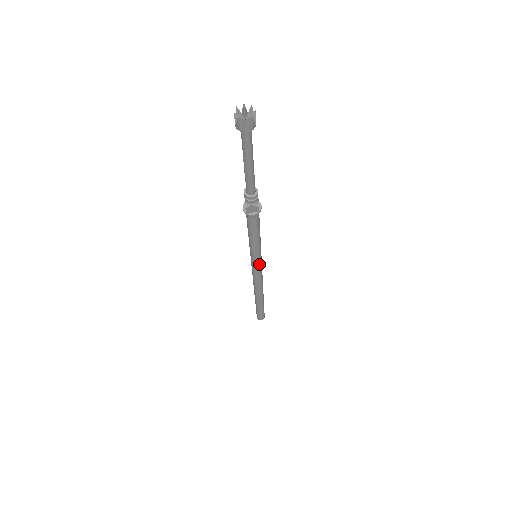
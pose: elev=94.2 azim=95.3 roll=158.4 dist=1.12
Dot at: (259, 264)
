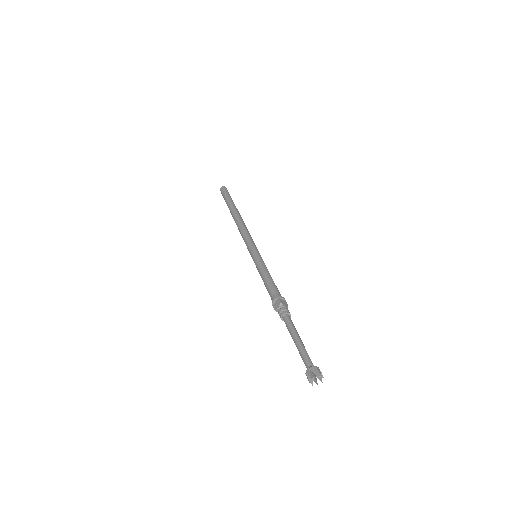
Dot at: occluded
